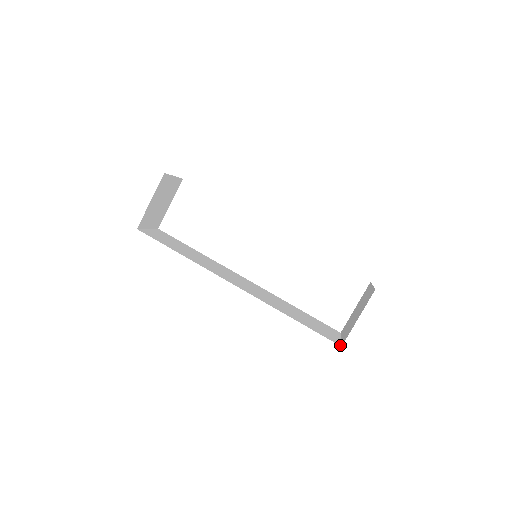
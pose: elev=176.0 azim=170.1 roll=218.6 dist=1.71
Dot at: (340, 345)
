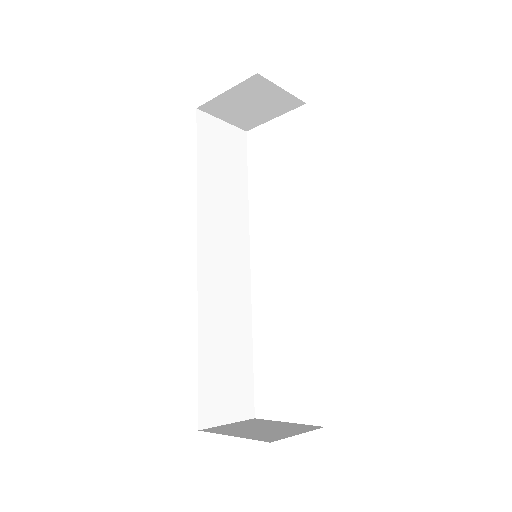
Dot at: (201, 427)
